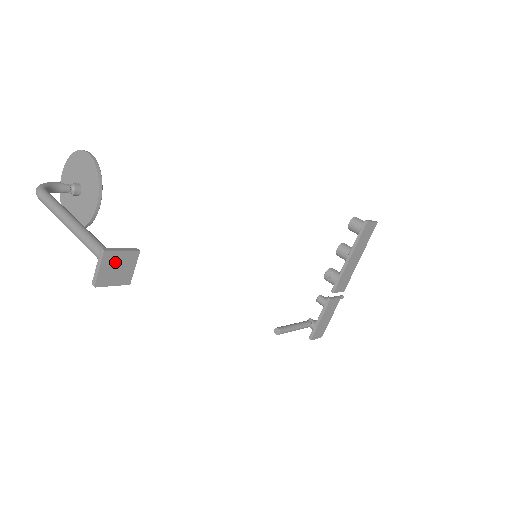
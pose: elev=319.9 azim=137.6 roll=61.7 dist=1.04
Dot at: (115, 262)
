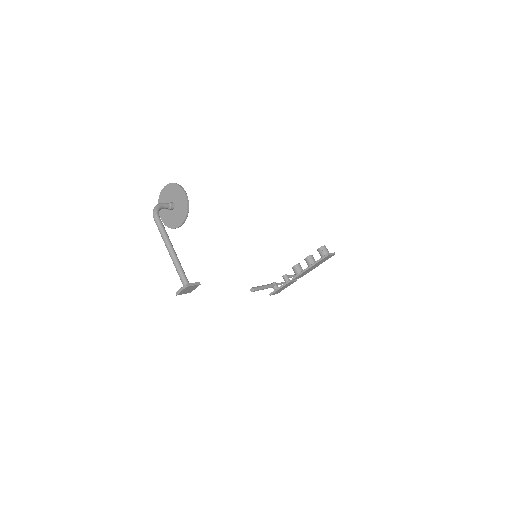
Dot at: (189, 288)
